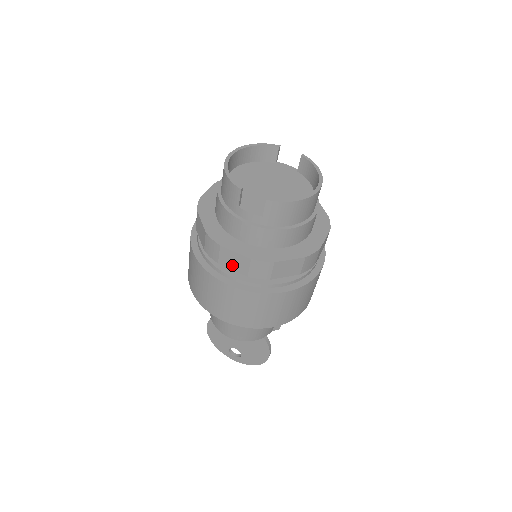
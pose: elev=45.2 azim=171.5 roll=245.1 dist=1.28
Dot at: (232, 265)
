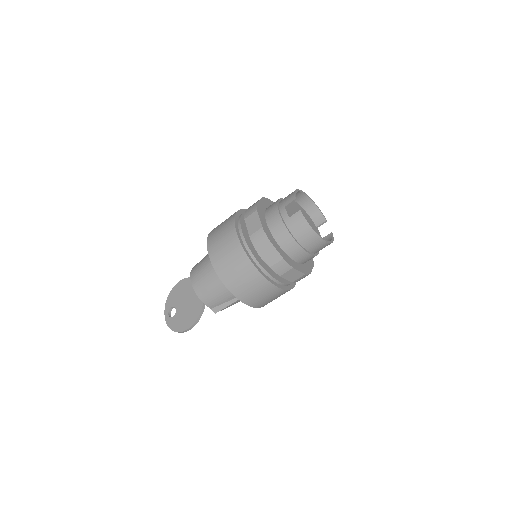
Dot at: (250, 225)
